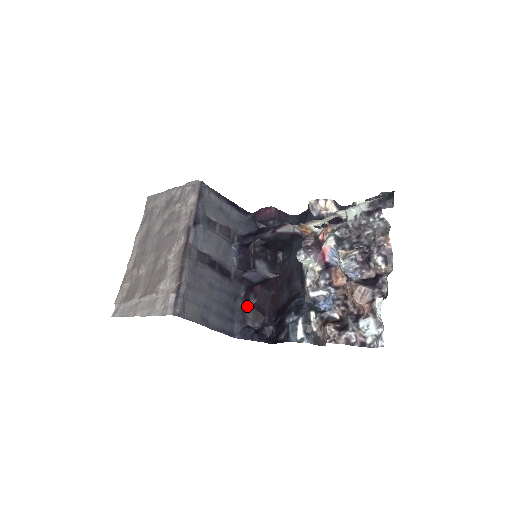
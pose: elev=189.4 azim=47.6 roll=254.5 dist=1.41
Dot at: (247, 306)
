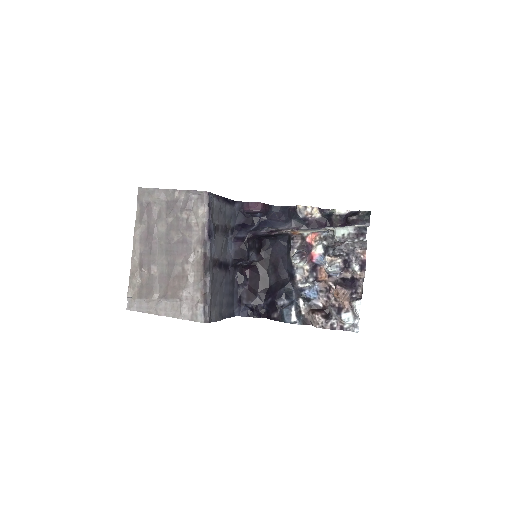
Dot at: (241, 288)
